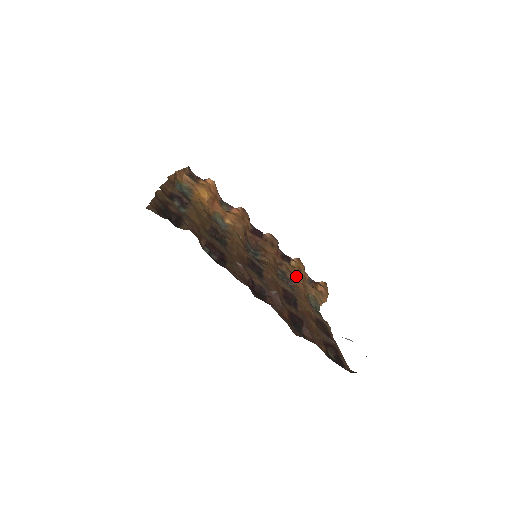
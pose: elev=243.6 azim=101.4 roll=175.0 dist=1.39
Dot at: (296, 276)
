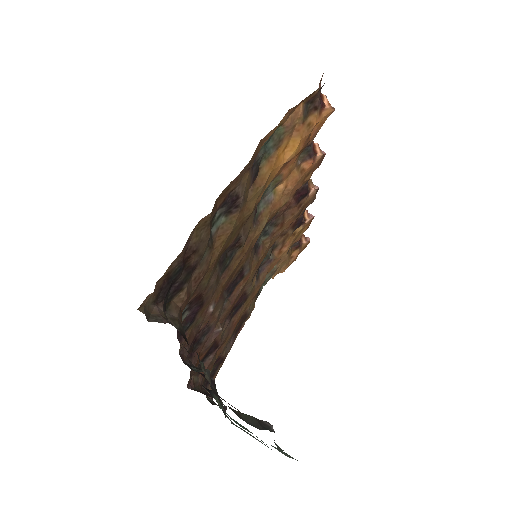
Dot at: (283, 250)
